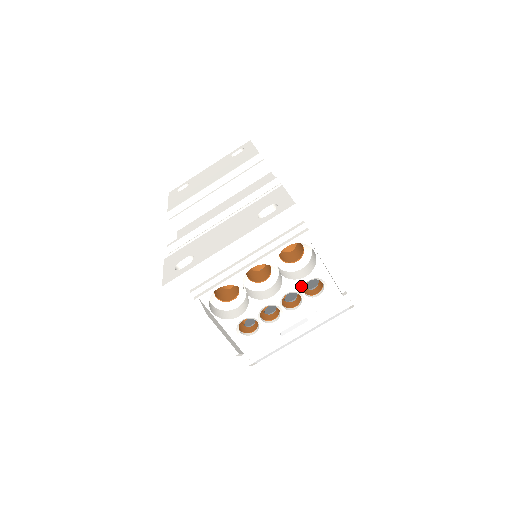
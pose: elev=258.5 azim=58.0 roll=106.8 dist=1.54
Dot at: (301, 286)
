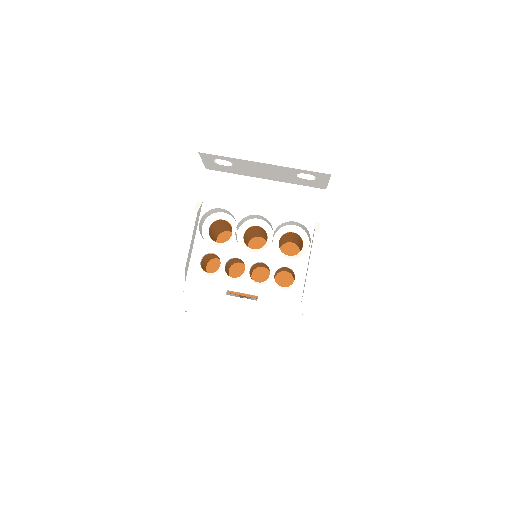
Dot at: (278, 264)
